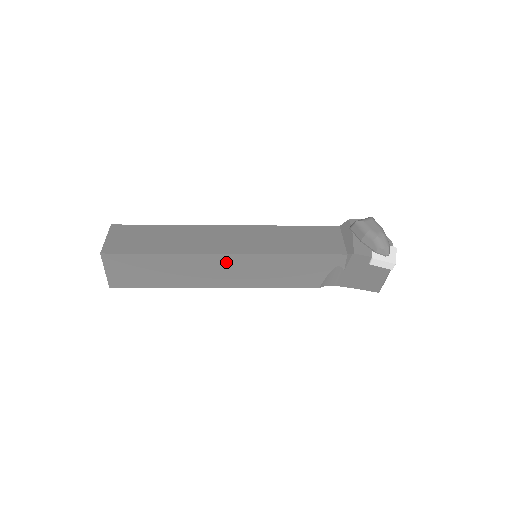
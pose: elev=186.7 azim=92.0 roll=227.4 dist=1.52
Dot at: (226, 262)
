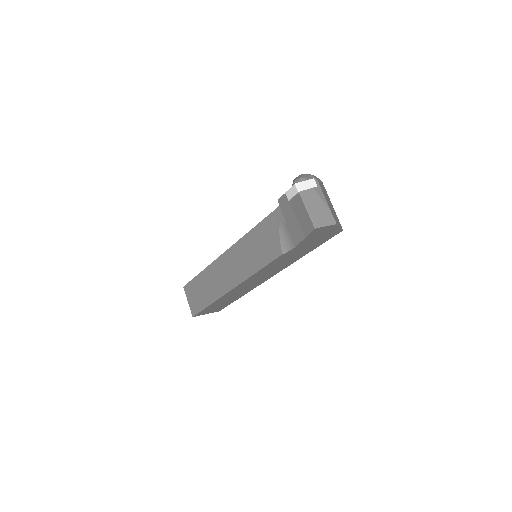
Dot at: (227, 260)
